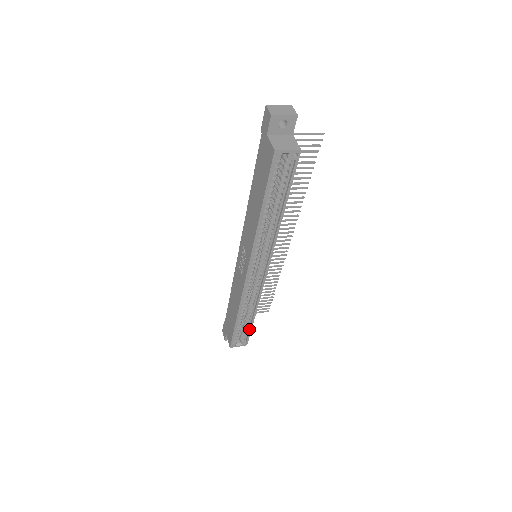
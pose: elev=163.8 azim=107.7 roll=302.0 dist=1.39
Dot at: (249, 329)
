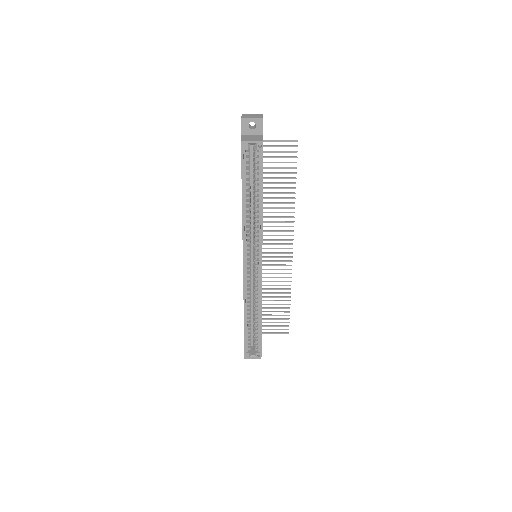
Dot at: (259, 337)
